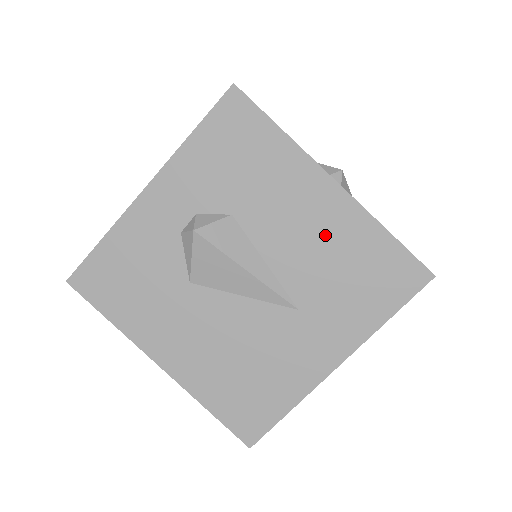
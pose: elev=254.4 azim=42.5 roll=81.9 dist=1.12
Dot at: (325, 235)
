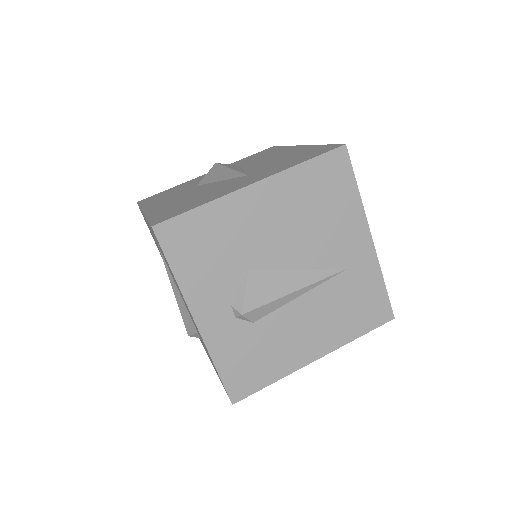
Dot at: (285, 156)
